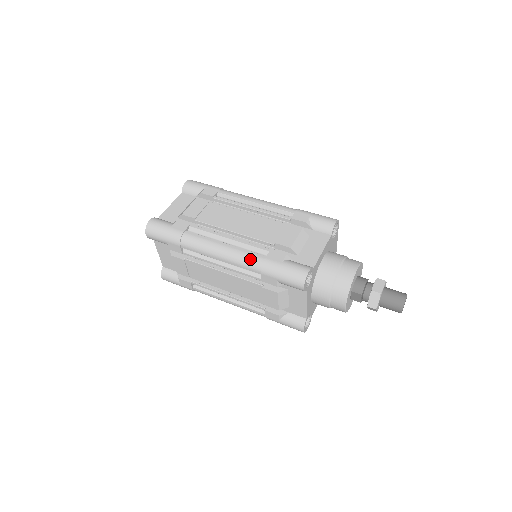
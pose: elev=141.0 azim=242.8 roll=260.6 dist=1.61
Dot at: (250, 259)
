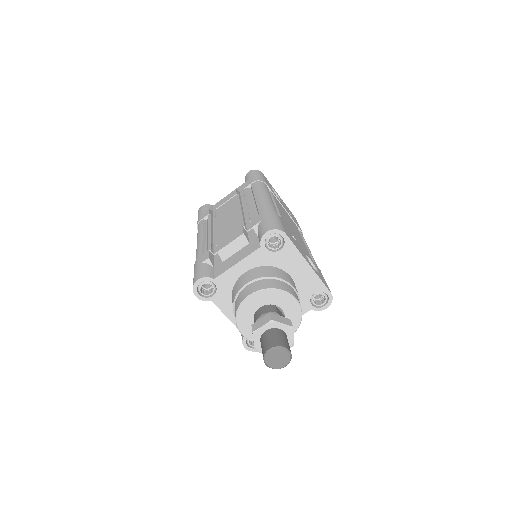
Dot at: (196, 255)
